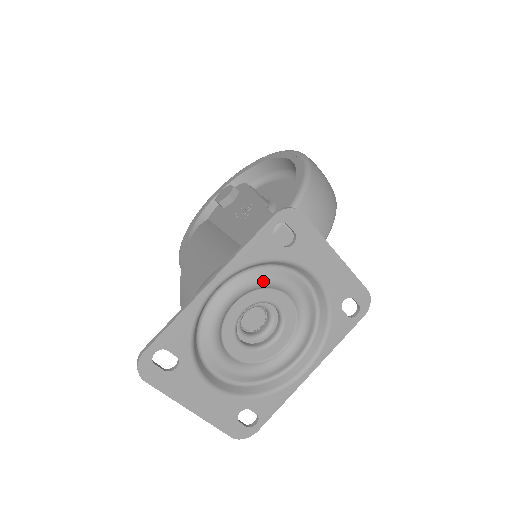
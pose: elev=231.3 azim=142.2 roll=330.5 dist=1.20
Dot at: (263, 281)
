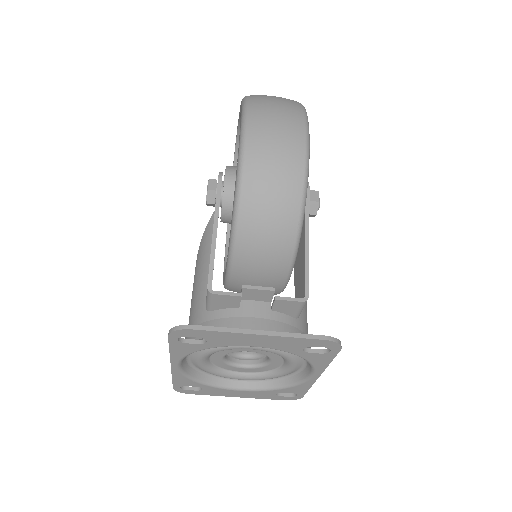
Dot at: (214, 351)
